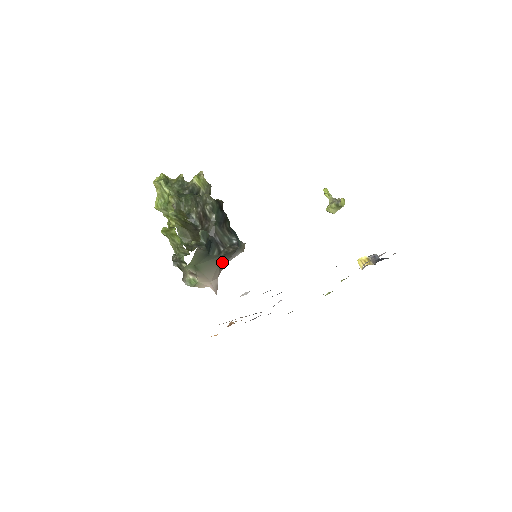
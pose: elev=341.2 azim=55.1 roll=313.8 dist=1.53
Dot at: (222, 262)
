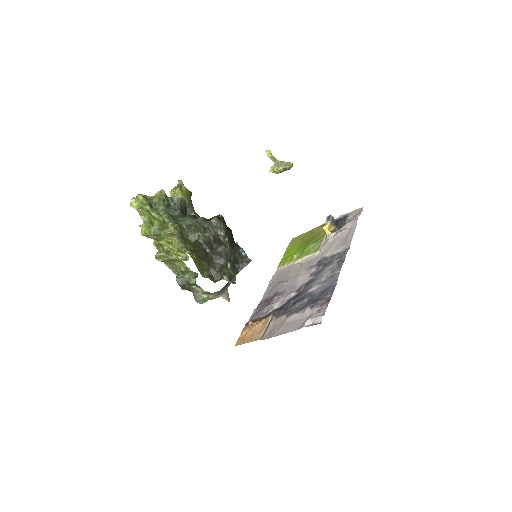
Dot at: occluded
